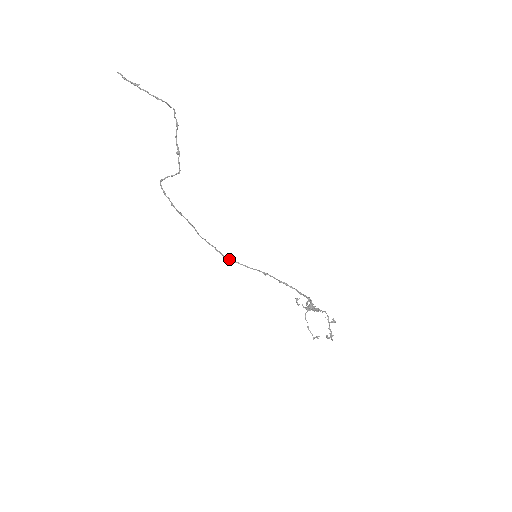
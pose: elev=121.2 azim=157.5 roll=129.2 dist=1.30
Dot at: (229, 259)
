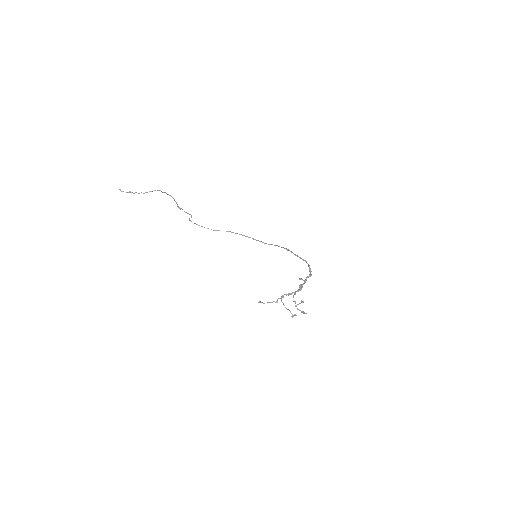
Dot at: (265, 243)
